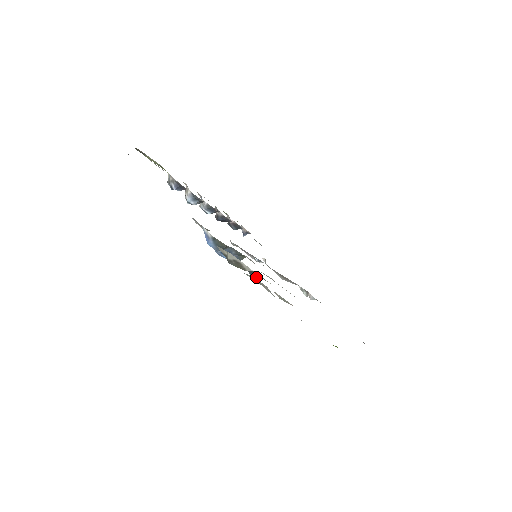
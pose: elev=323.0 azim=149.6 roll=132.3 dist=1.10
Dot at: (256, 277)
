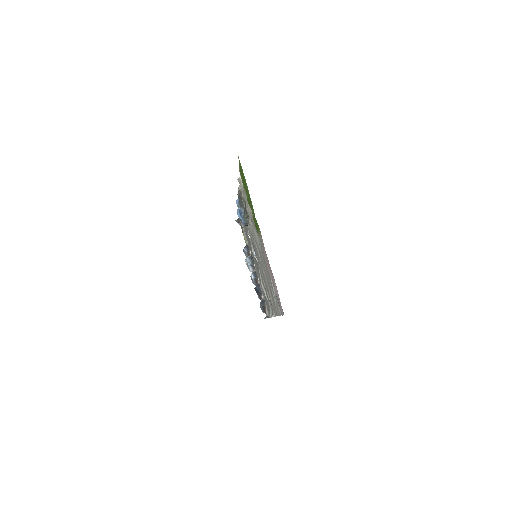
Dot at: (245, 215)
